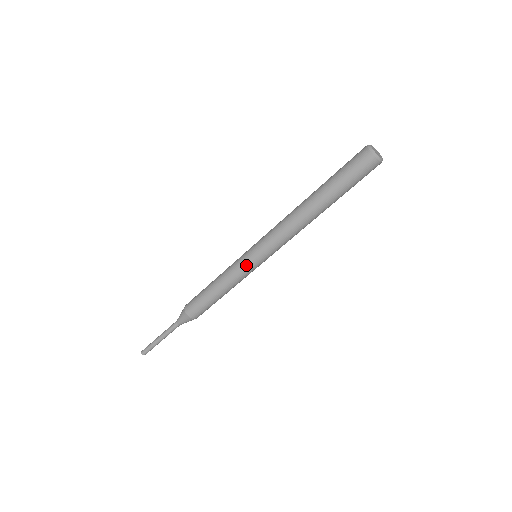
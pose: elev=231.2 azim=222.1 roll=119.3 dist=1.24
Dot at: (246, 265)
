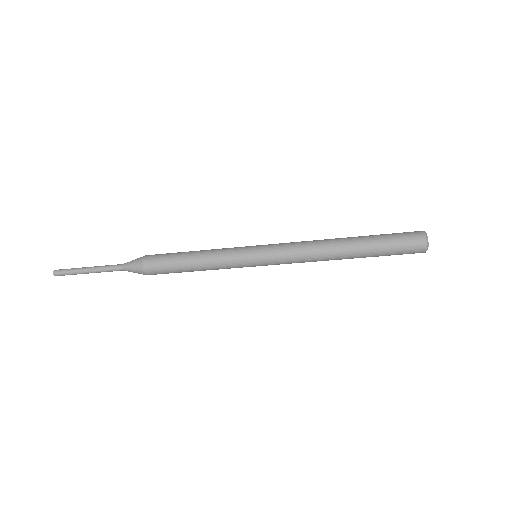
Dot at: (244, 260)
